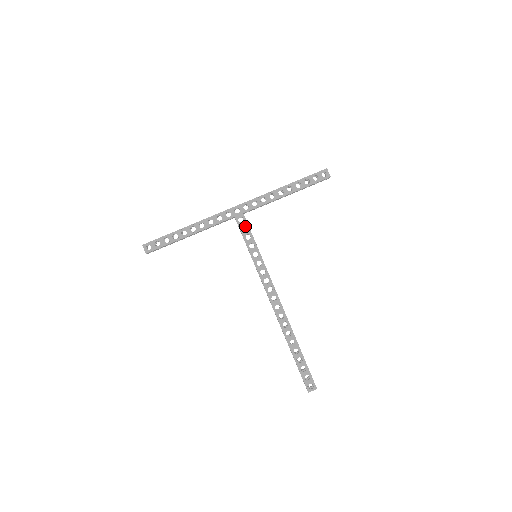
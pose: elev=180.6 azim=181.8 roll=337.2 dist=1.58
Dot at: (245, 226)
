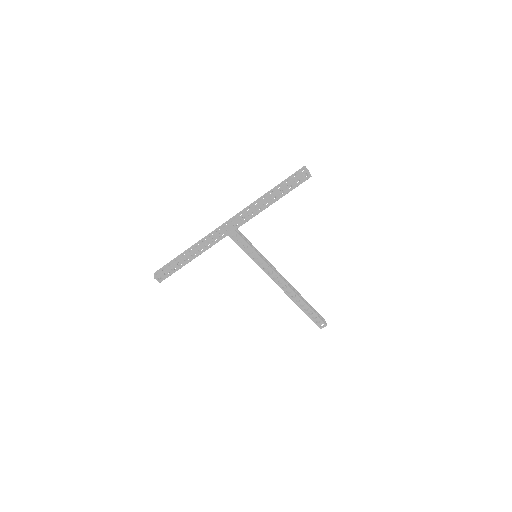
Dot at: occluded
